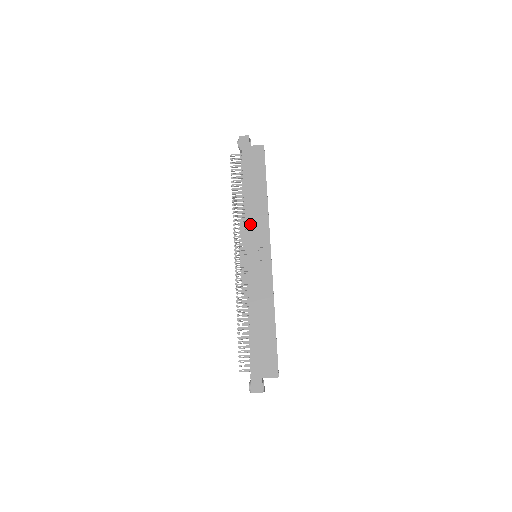
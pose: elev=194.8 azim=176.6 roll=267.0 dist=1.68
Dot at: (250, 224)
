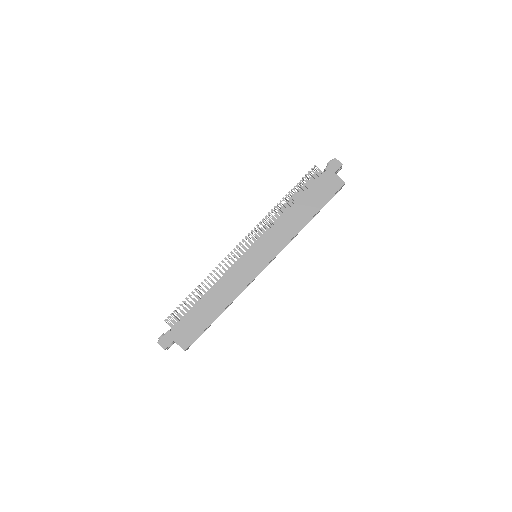
Dot at: (274, 230)
